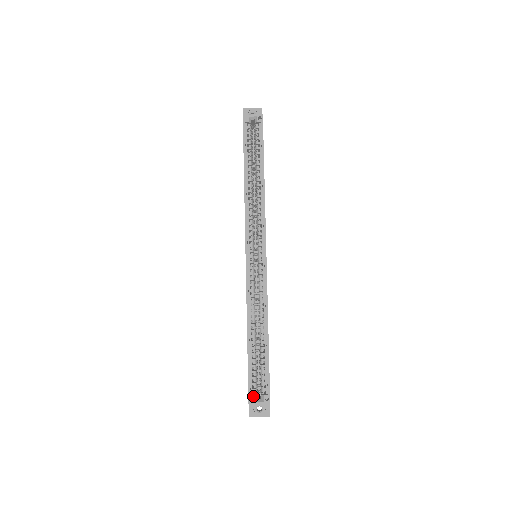
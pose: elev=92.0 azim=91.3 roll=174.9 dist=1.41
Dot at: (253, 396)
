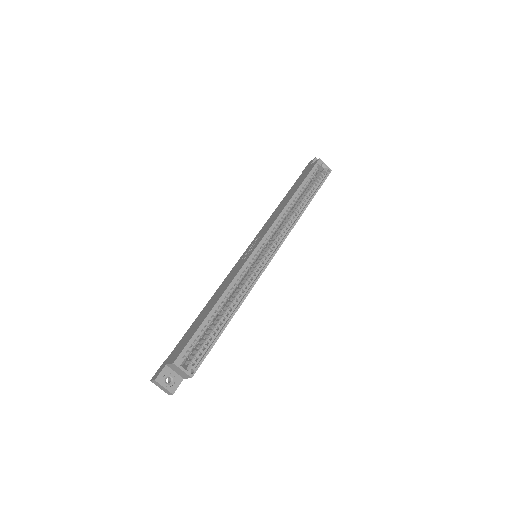
Dot at: (183, 359)
